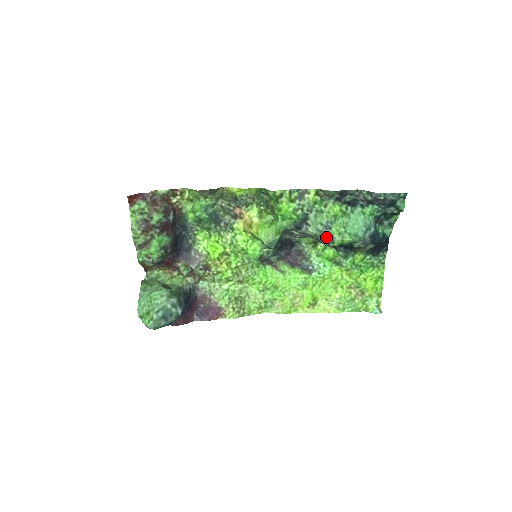
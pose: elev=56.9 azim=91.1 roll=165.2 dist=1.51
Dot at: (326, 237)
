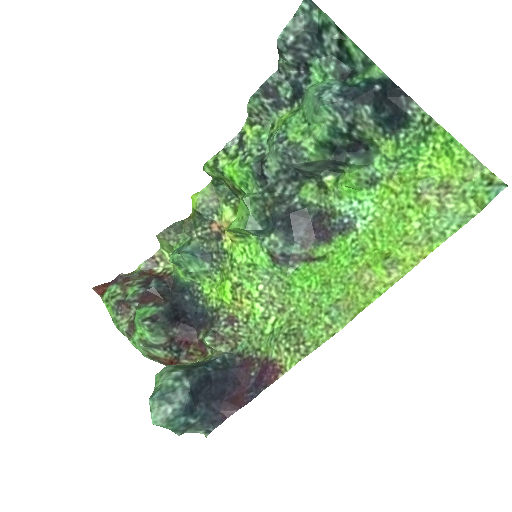
Dot at: (287, 151)
